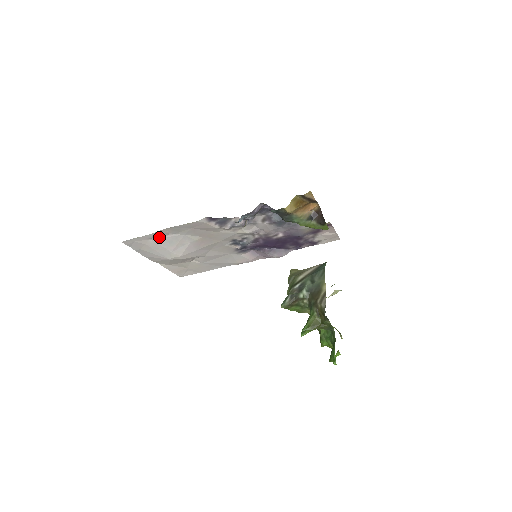
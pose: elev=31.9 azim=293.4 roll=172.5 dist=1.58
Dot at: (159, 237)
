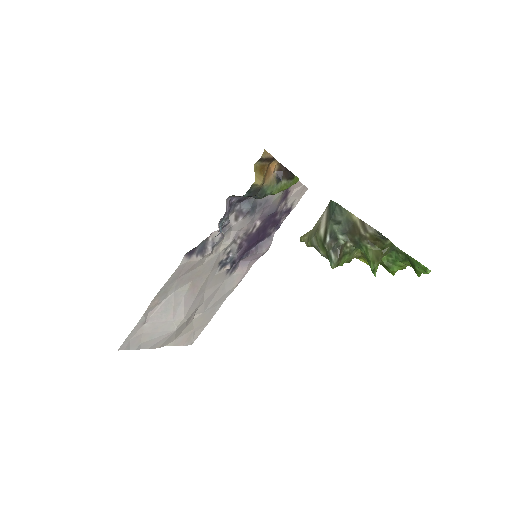
Dot at: (151, 314)
